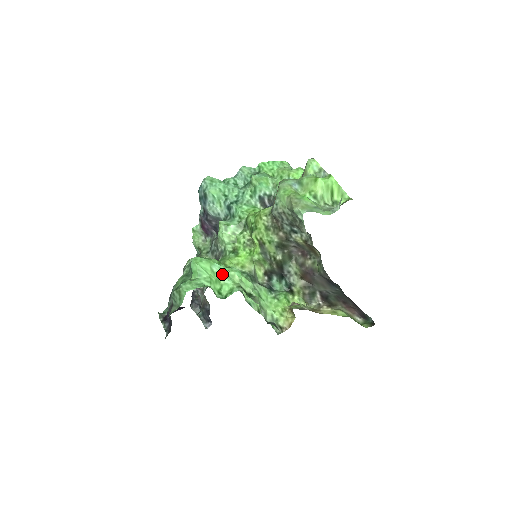
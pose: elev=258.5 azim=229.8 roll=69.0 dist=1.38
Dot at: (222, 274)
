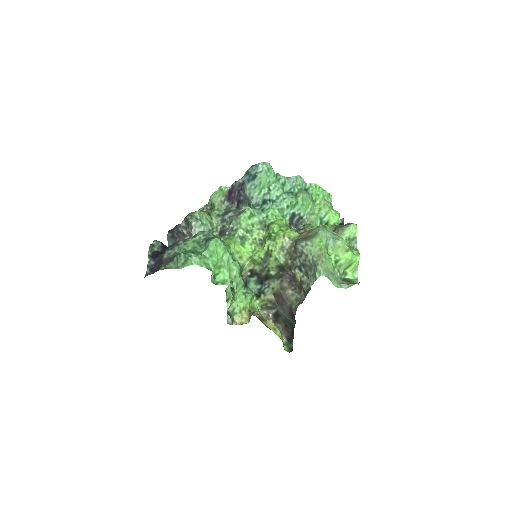
Dot at: (227, 264)
